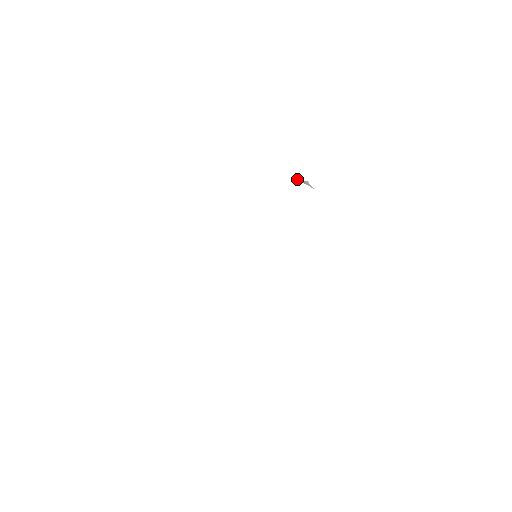
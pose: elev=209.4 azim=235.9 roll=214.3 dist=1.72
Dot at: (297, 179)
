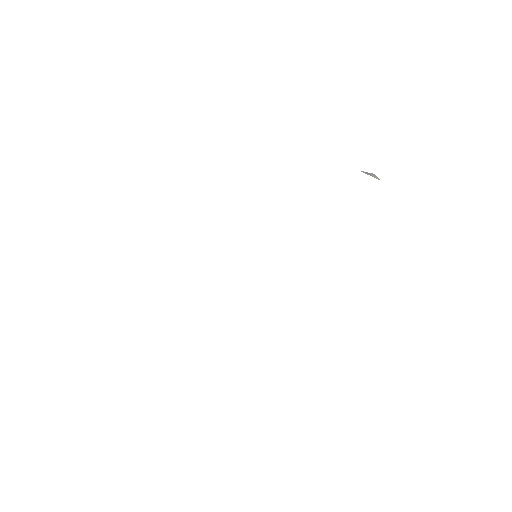
Dot at: occluded
